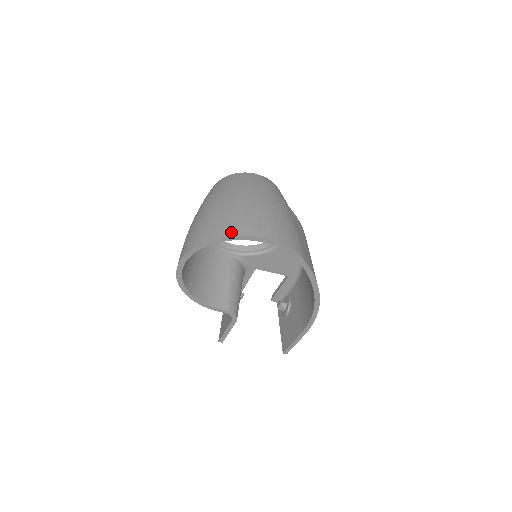
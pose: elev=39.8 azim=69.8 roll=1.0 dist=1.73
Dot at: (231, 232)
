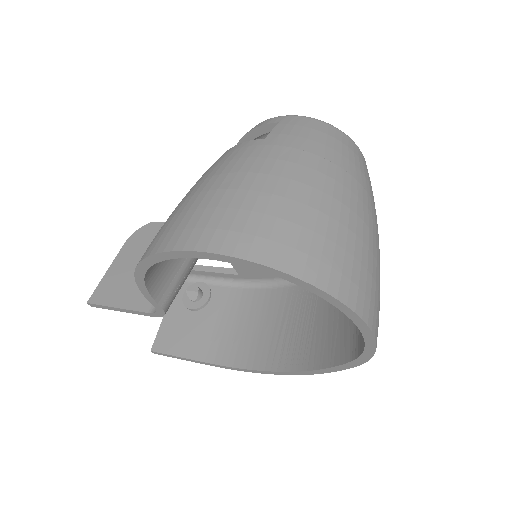
Dot at: (349, 296)
